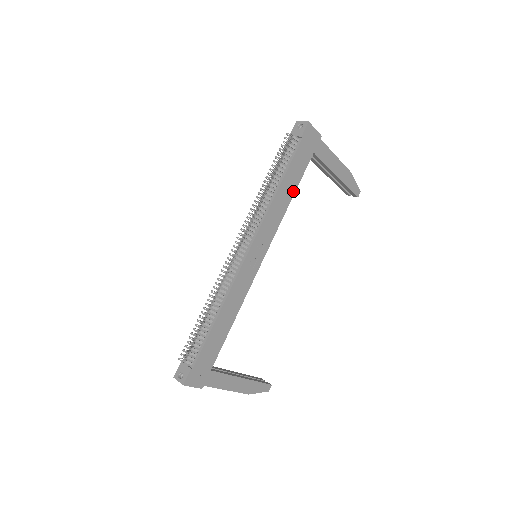
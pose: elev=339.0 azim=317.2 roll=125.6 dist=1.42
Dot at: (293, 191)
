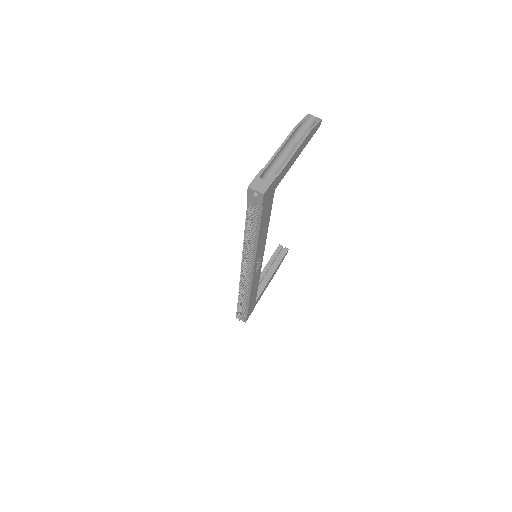
Dot at: (268, 221)
